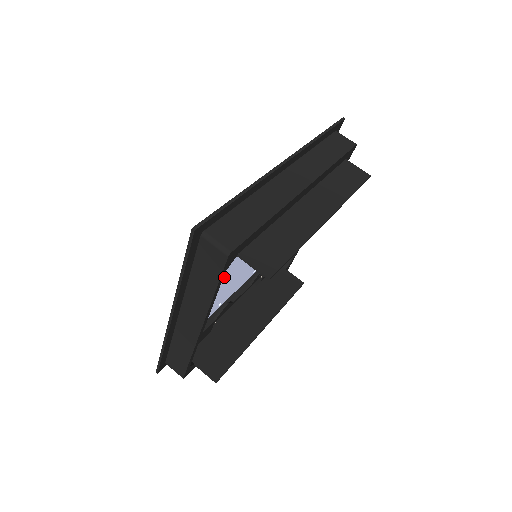
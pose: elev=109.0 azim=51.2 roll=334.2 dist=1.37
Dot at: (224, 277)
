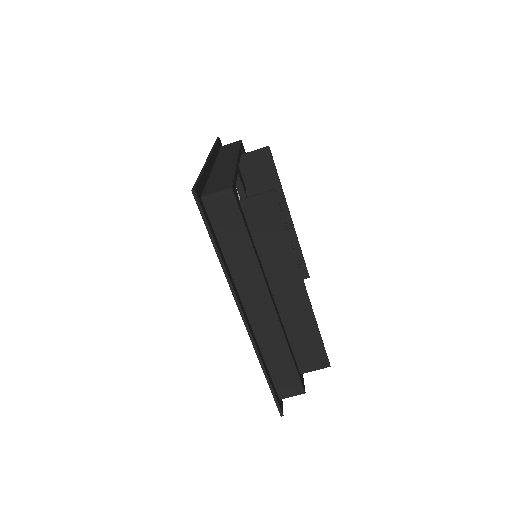
Dot at: occluded
